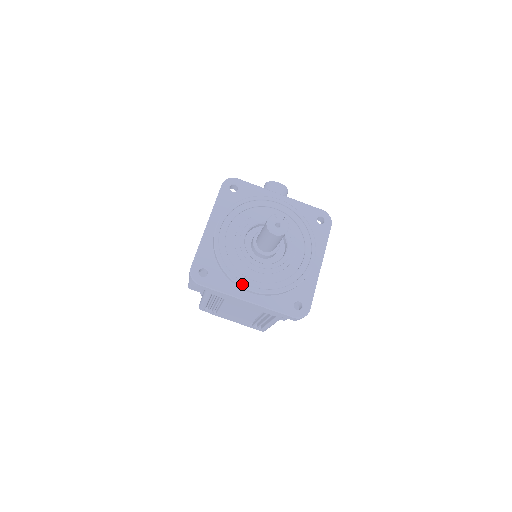
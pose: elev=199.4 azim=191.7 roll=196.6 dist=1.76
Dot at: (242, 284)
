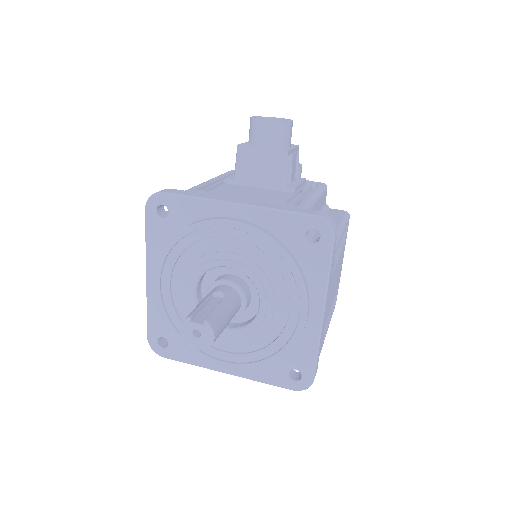
Dot at: (209, 359)
